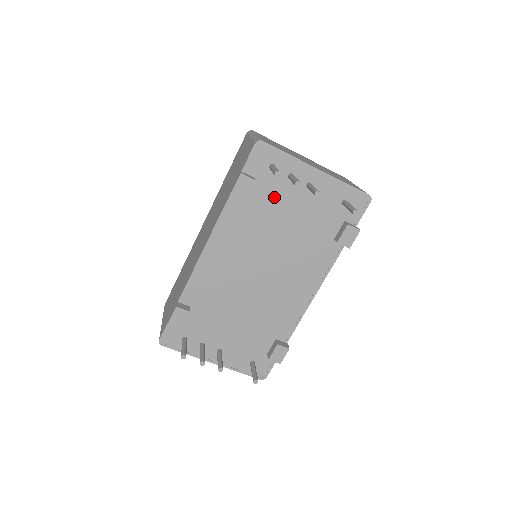
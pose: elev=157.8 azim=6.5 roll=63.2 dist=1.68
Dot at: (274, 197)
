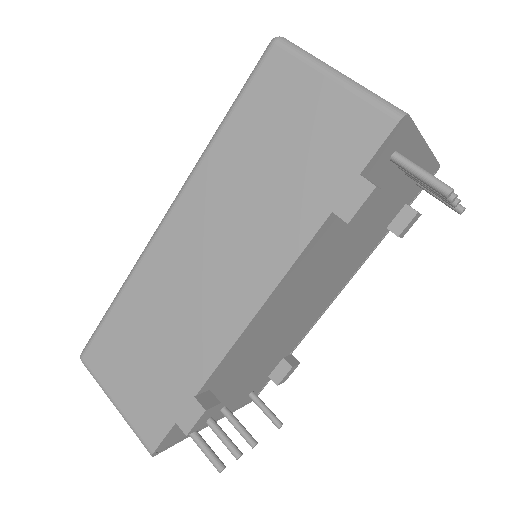
Dot at: occluded
